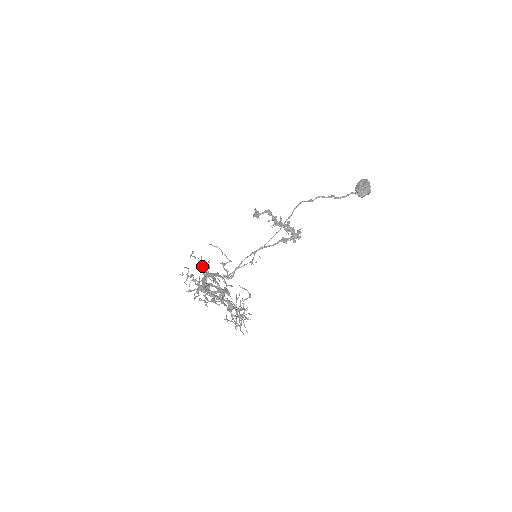
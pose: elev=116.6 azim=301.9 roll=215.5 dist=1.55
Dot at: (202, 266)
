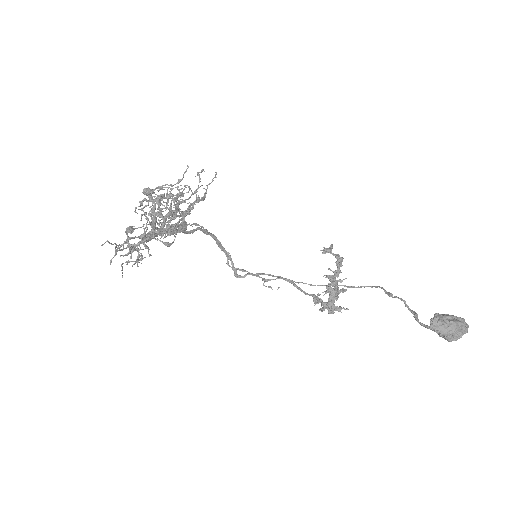
Dot at: occluded
